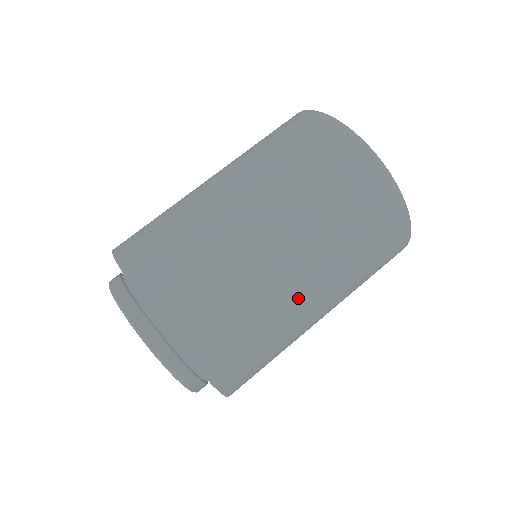
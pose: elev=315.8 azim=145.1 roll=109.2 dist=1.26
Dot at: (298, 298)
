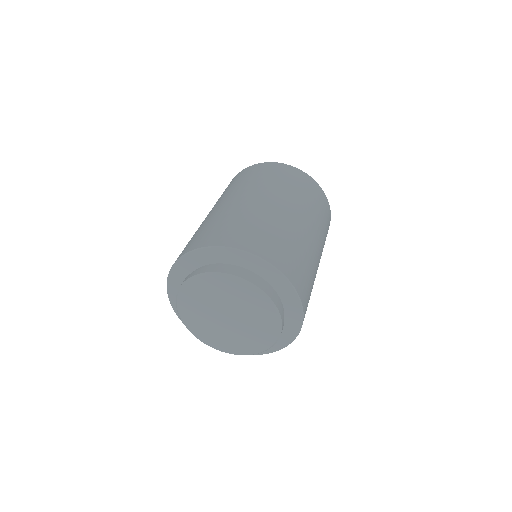
Dot at: (312, 242)
